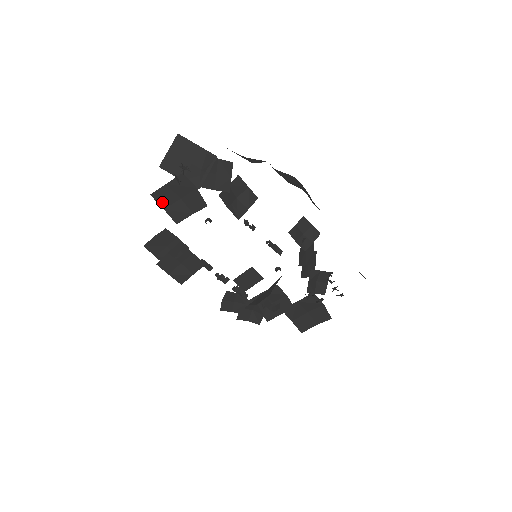
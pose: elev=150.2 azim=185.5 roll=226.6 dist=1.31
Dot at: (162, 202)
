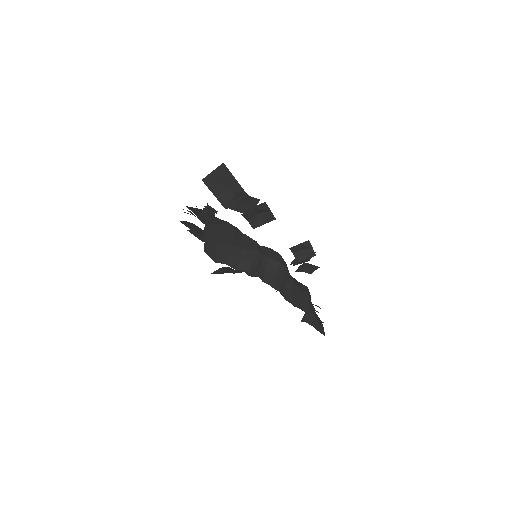
Dot at: (194, 212)
